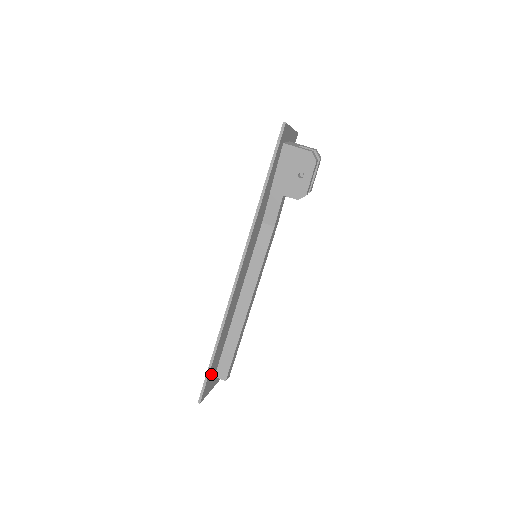
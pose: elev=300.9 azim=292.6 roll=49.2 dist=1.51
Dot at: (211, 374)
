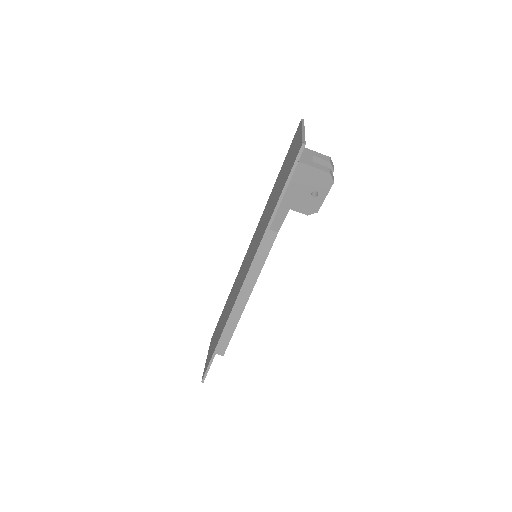
Dot at: occluded
